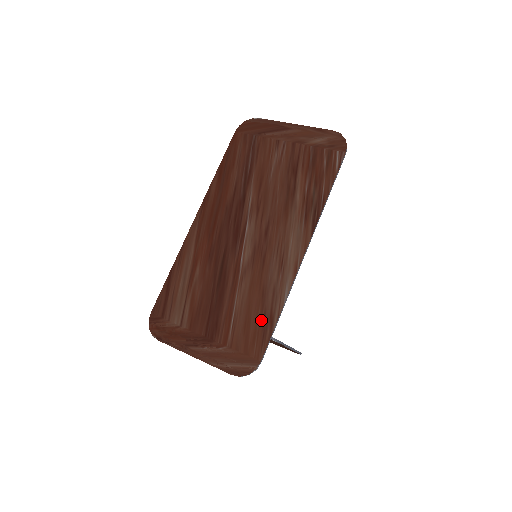
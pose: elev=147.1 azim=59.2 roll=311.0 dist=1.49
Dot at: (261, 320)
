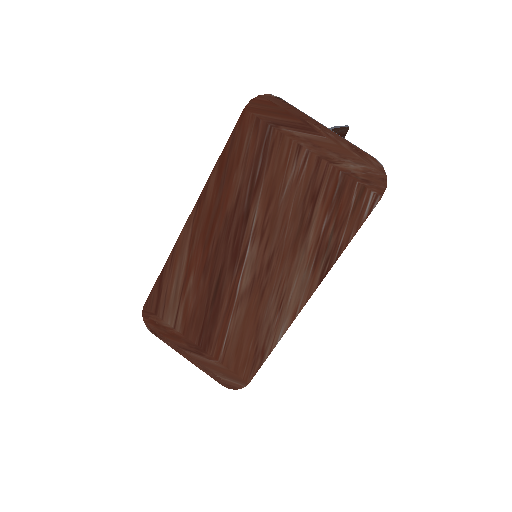
Dot at: (253, 350)
